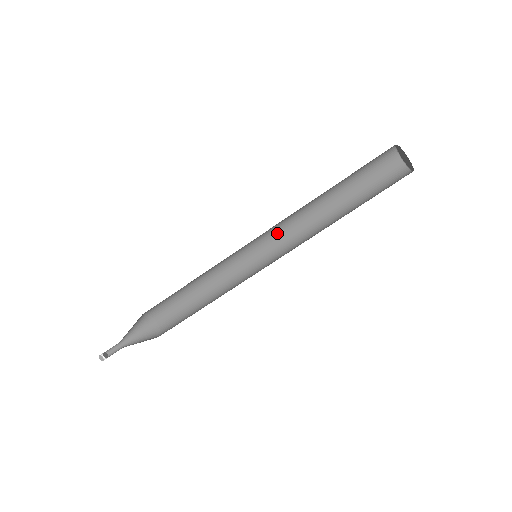
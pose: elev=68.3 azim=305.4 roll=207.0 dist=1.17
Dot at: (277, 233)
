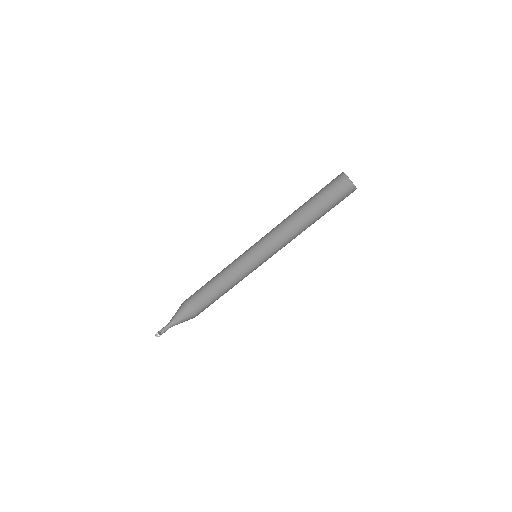
Dot at: (272, 241)
